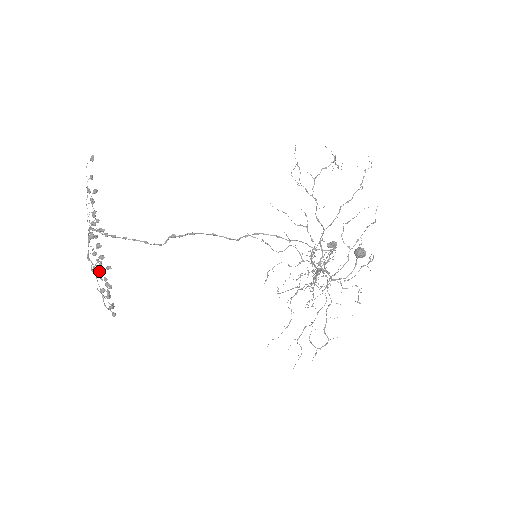
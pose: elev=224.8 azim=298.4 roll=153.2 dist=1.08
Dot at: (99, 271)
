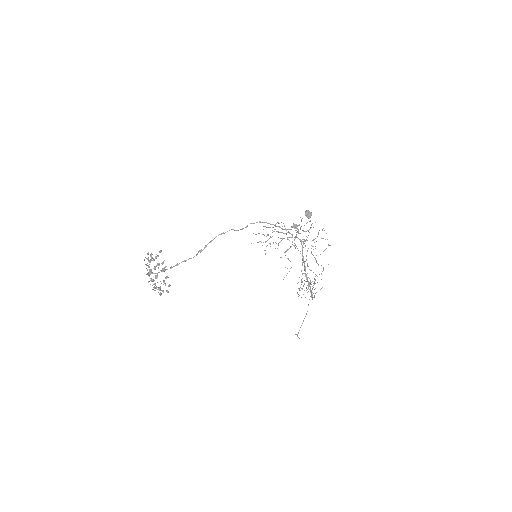
Dot at: (156, 287)
